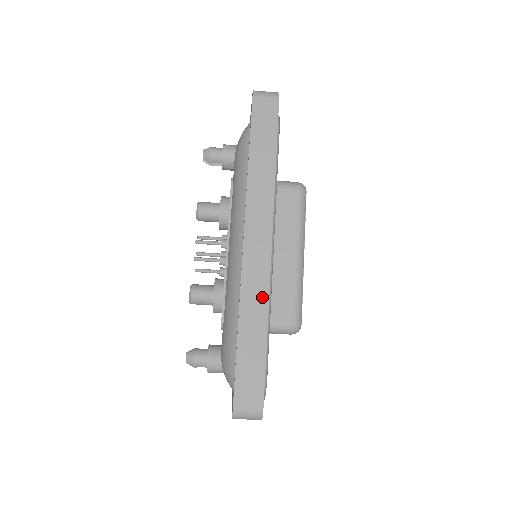
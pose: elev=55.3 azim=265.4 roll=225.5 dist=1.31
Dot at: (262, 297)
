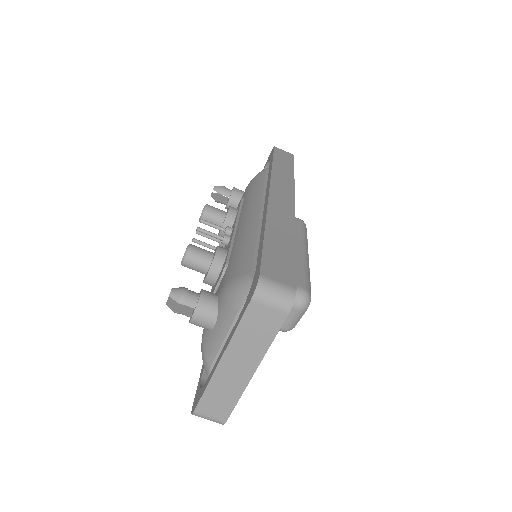
Dot at: (288, 222)
